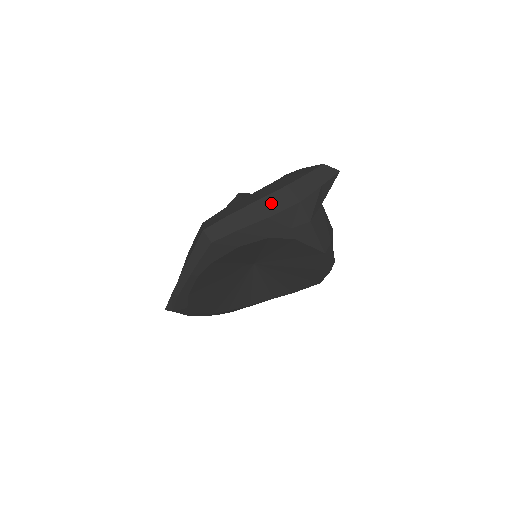
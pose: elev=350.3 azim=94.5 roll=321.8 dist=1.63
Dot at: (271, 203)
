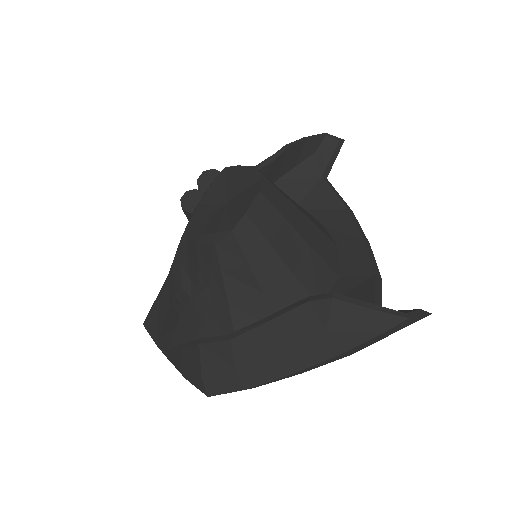
Dot at: (309, 369)
